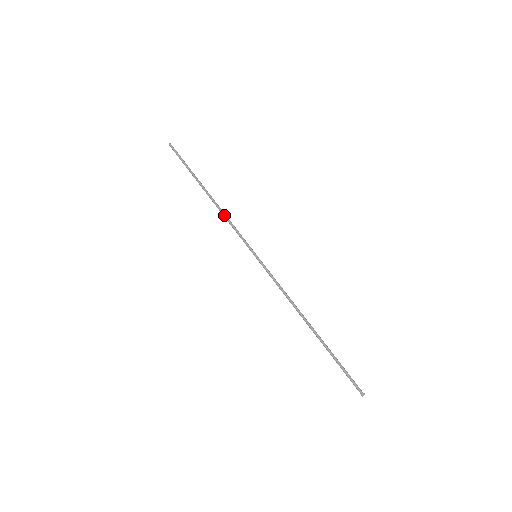
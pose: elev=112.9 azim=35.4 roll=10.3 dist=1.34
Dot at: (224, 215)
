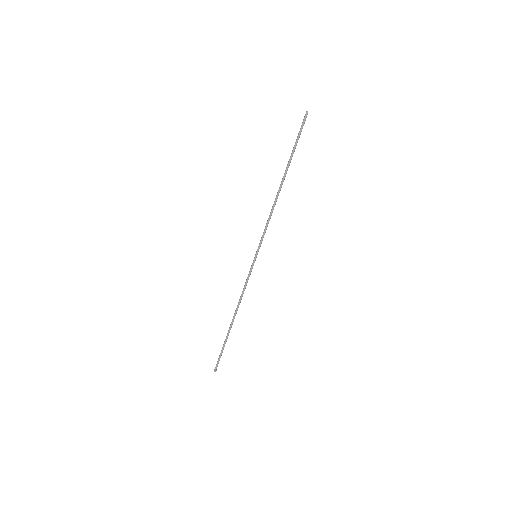
Dot at: (271, 210)
